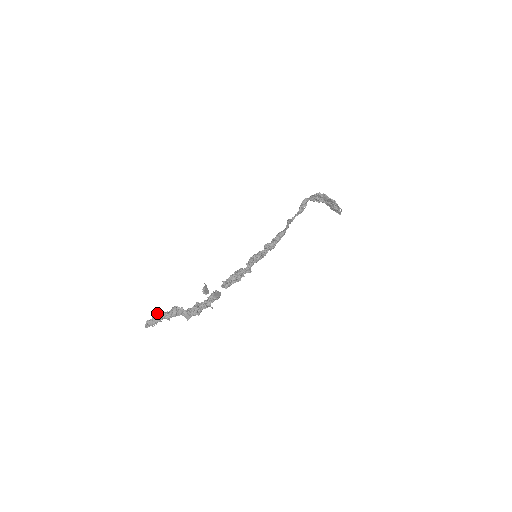
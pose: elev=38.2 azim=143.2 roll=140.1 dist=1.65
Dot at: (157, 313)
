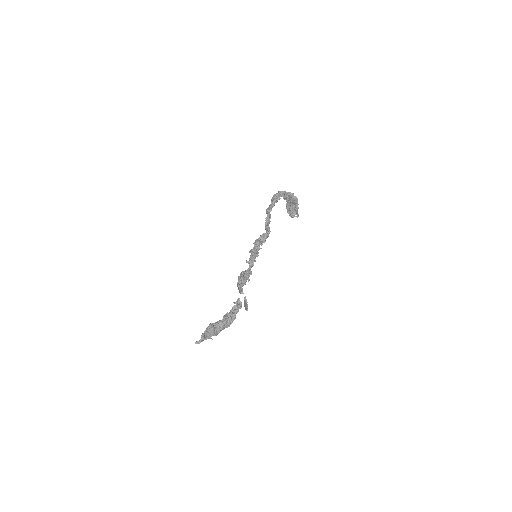
Dot at: (212, 329)
